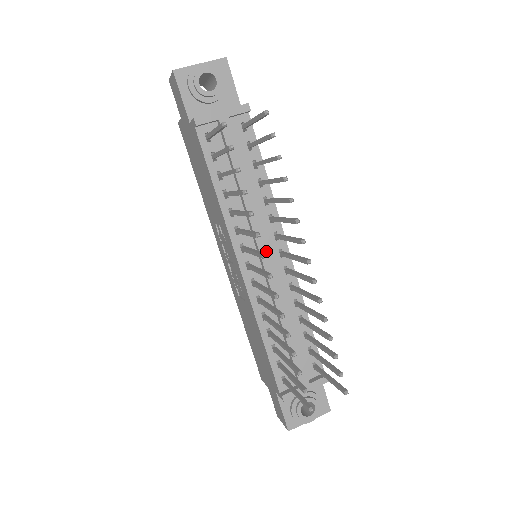
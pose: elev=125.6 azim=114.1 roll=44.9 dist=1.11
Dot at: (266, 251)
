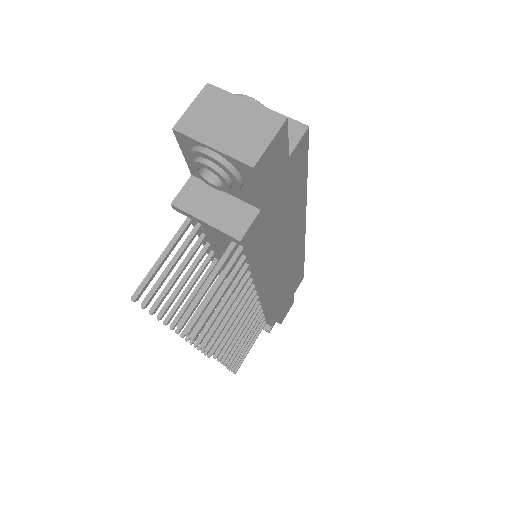
Dot at: occluded
